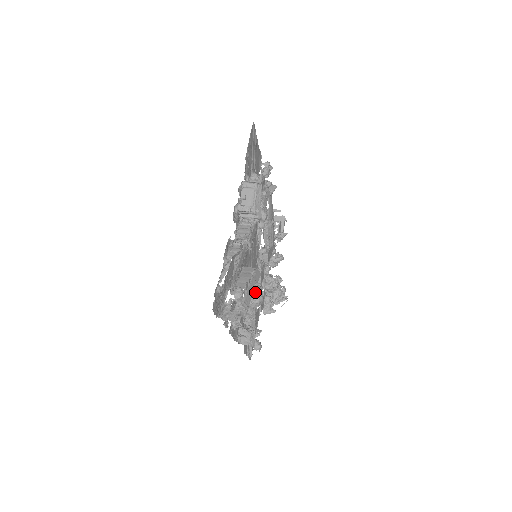
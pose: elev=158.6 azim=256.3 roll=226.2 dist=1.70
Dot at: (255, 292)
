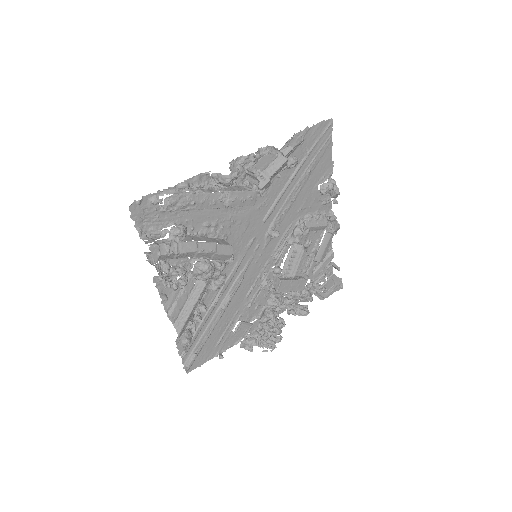
Dot at: (206, 258)
